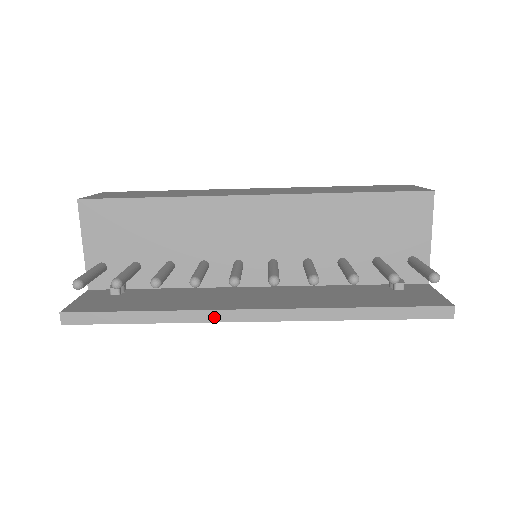
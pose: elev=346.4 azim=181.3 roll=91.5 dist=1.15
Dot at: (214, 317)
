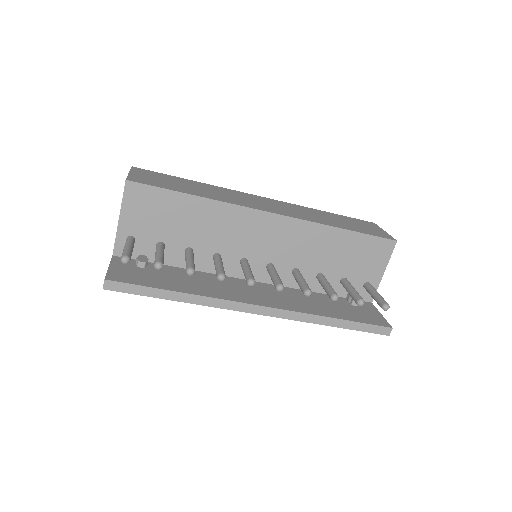
Dot at: (229, 306)
